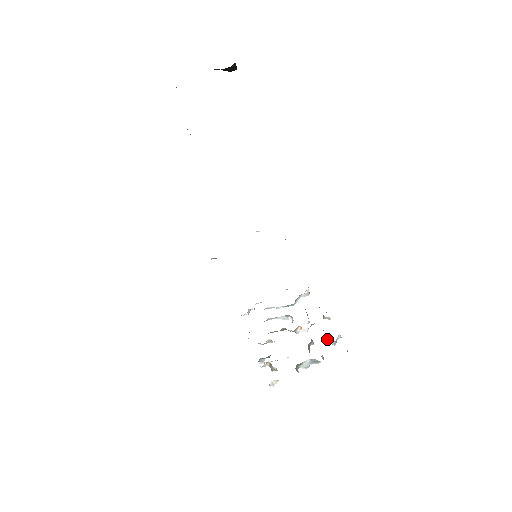
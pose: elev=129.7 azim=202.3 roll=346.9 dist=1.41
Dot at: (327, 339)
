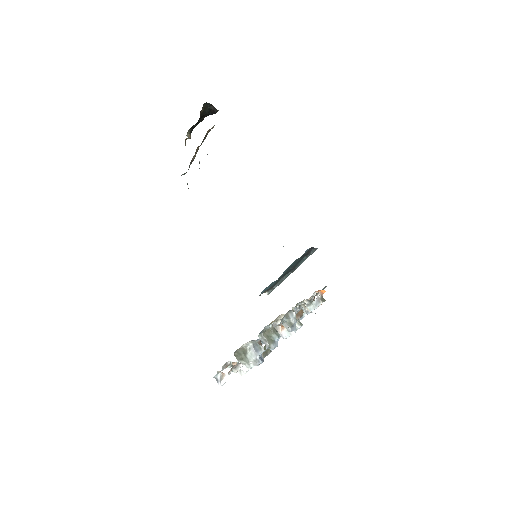
Dot at: occluded
